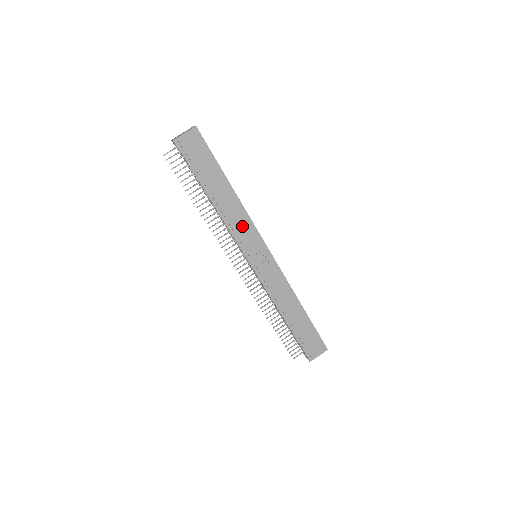
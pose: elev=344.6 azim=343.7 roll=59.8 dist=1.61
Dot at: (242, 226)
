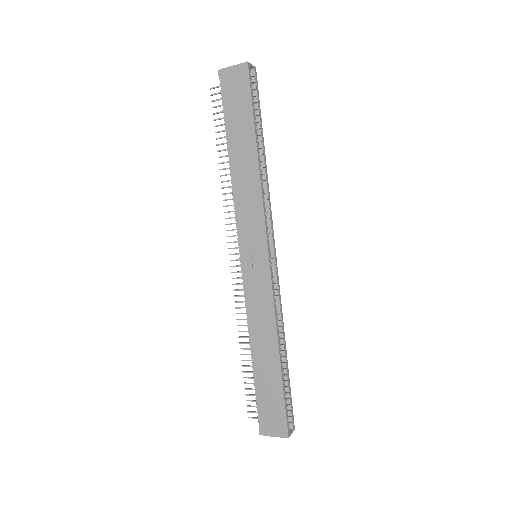
Dot at: (250, 207)
